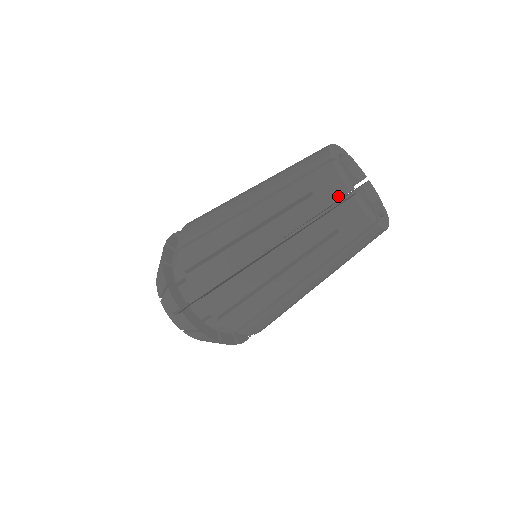
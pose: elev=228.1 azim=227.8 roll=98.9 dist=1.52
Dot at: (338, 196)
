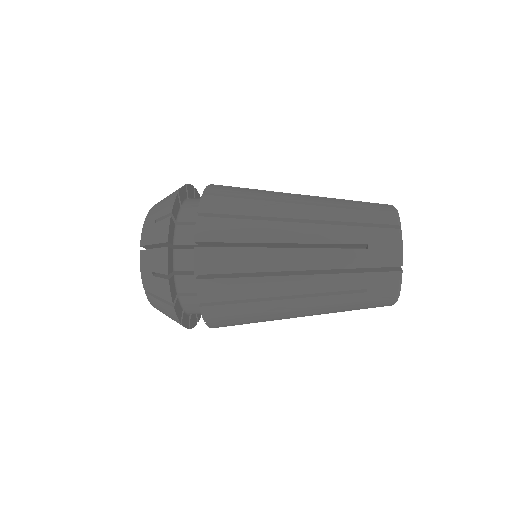
Dot at: occluded
